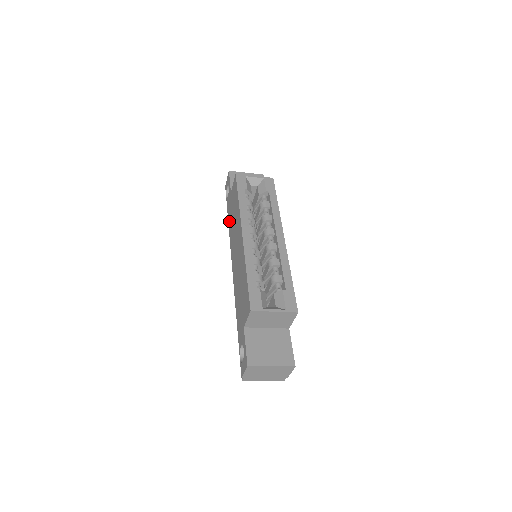
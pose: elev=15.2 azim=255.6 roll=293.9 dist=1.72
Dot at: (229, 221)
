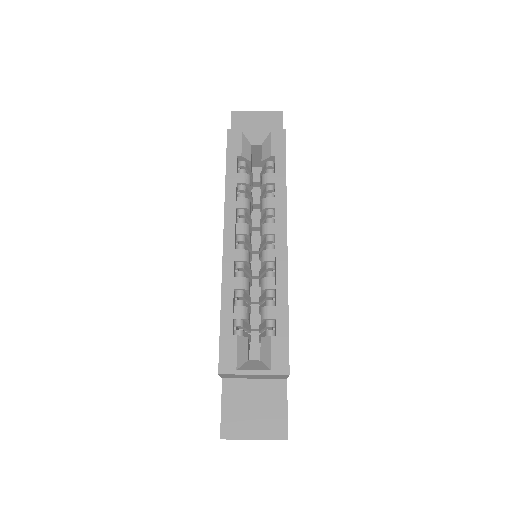
Dot at: occluded
